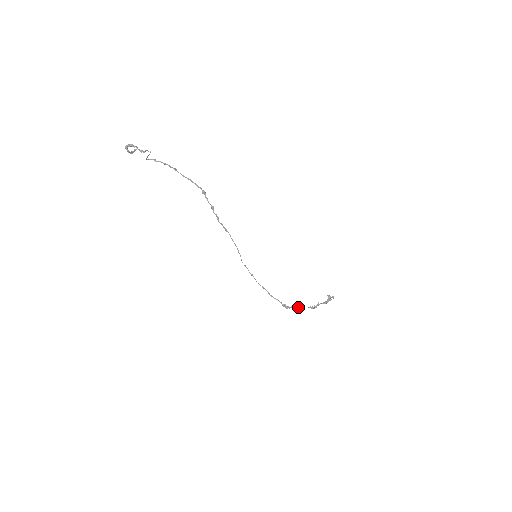
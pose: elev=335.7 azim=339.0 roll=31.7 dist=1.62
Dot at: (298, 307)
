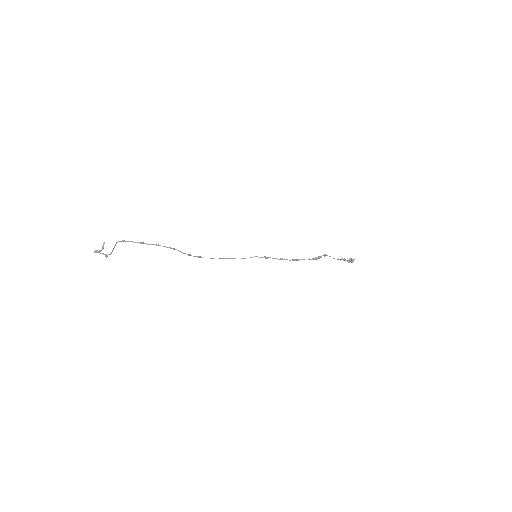
Dot at: (329, 256)
